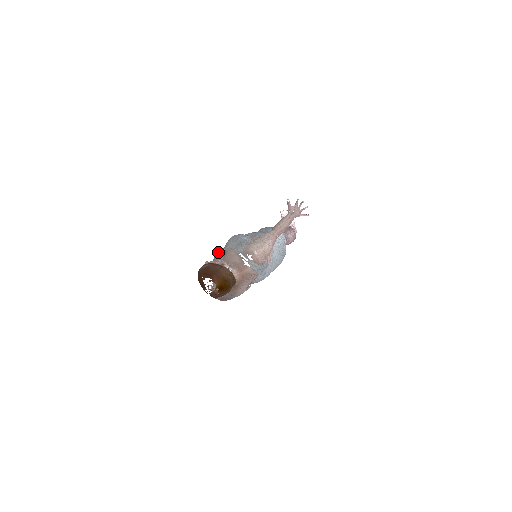
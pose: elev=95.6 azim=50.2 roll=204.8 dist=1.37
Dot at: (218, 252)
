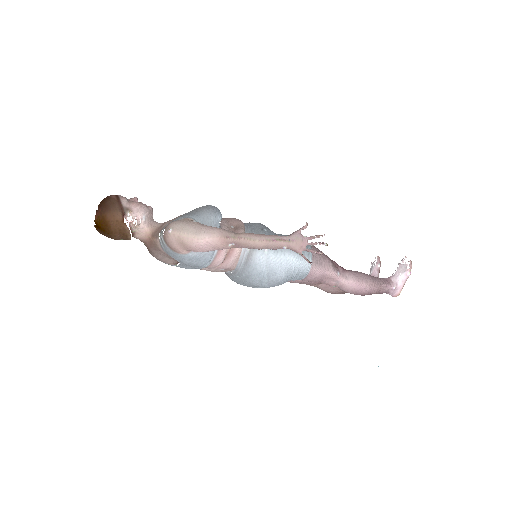
Dot at: occluded
